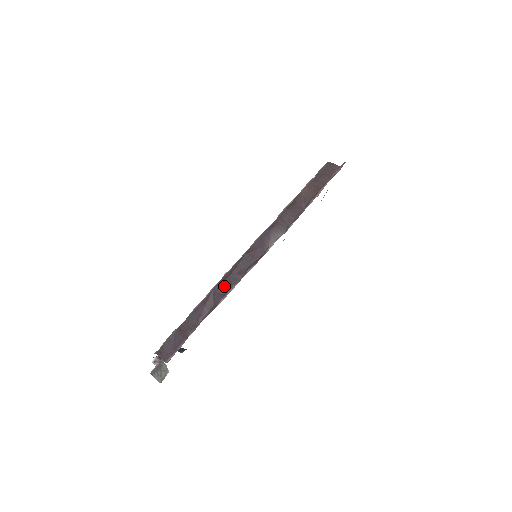
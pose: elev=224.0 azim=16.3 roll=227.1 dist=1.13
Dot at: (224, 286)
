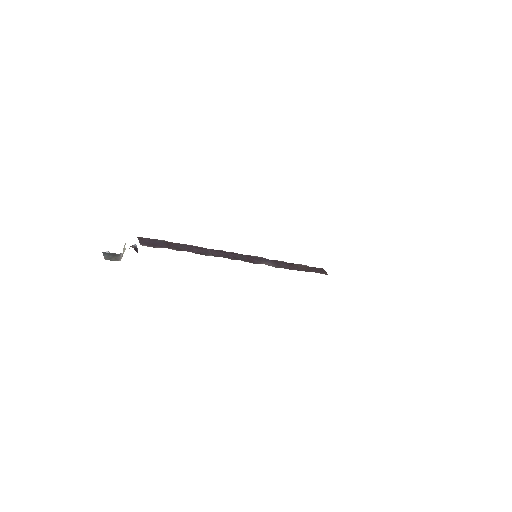
Dot at: (218, 253)
